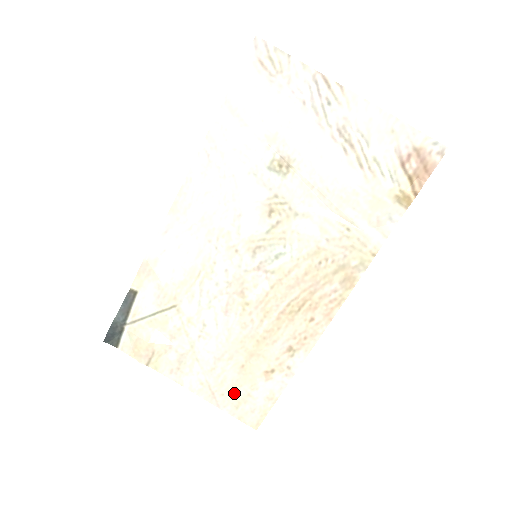
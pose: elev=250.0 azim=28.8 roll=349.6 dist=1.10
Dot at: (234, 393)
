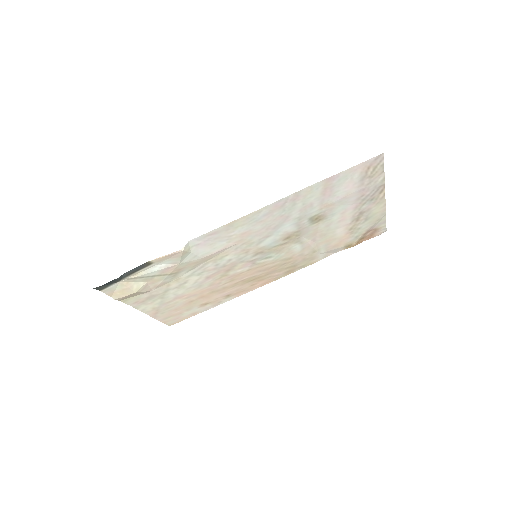
Dot at: (172, 312)
